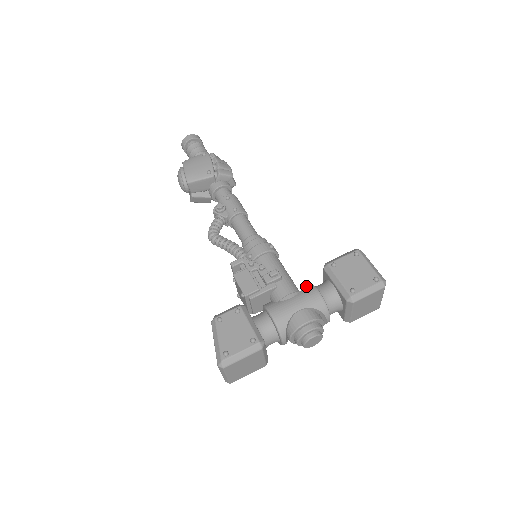
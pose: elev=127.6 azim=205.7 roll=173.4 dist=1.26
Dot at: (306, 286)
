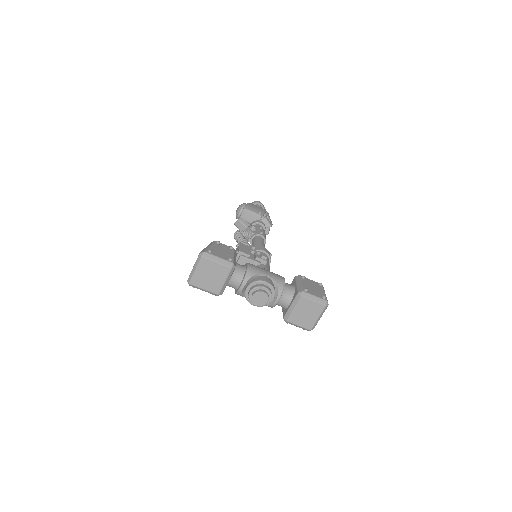
Dot at: occluded
